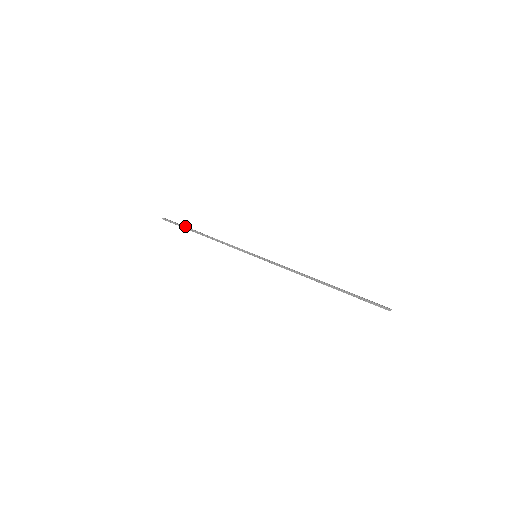
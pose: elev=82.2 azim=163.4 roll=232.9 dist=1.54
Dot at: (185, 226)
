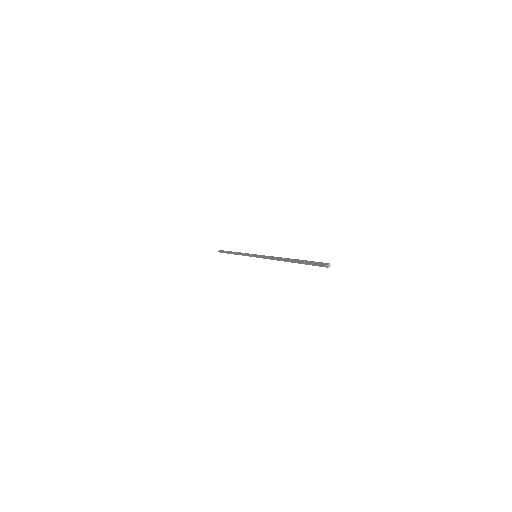
Dot at: (227, 251)
